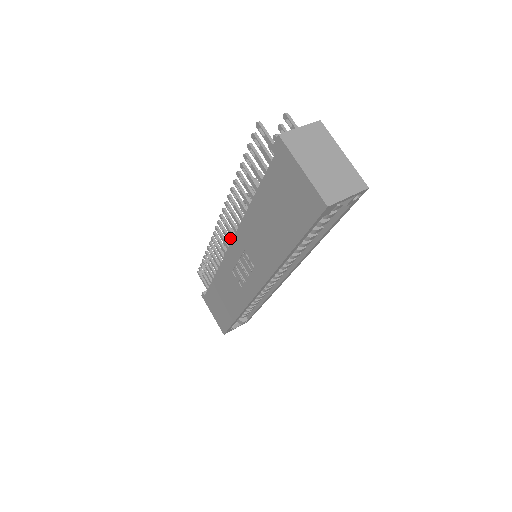
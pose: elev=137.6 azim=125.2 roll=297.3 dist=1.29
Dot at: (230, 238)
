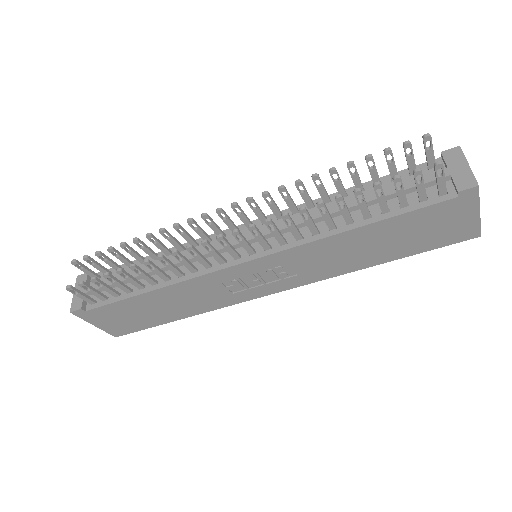
Dot at: (236, 251)
